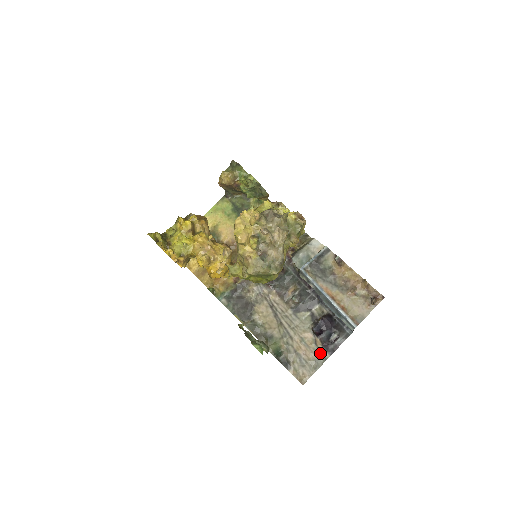
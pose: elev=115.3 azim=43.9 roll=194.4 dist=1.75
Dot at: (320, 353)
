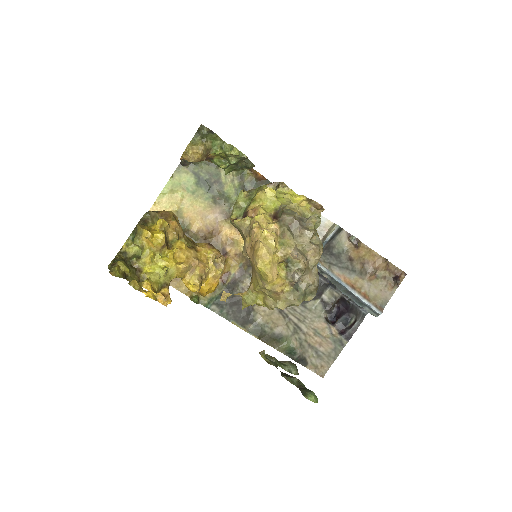
Dot at: (337, 341)
